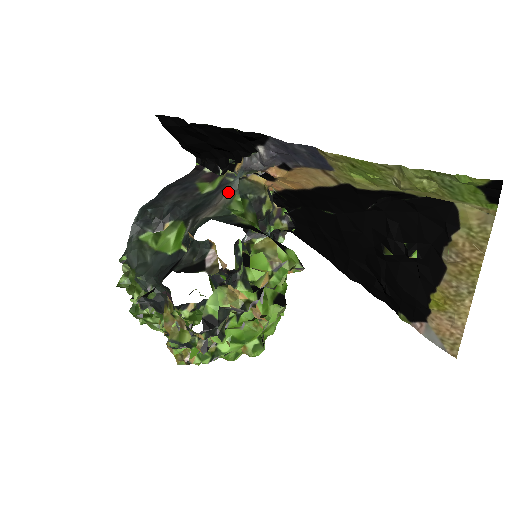
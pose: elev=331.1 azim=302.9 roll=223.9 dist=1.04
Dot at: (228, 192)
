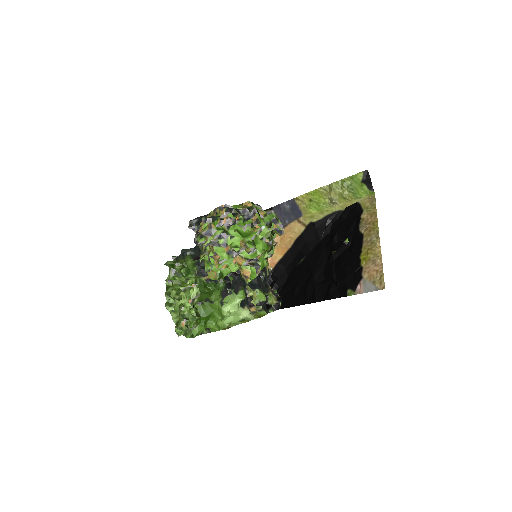
Dot at: occluded
